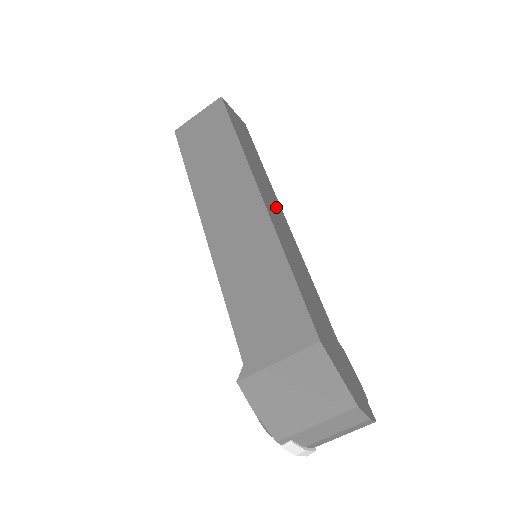
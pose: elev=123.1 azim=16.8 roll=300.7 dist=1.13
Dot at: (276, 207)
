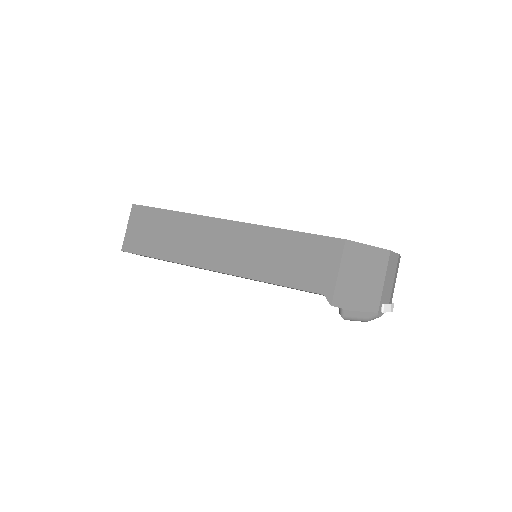
Dot at: occluded
